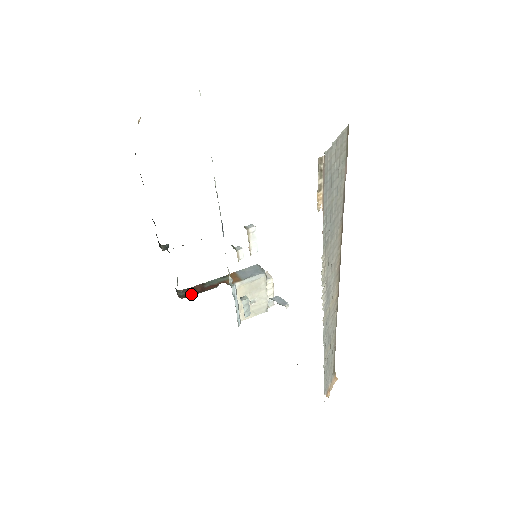
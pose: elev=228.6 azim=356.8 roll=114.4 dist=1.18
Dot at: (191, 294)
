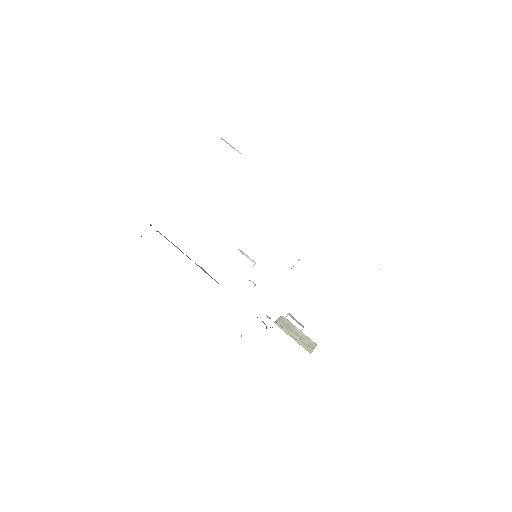
Dot at: occluded
